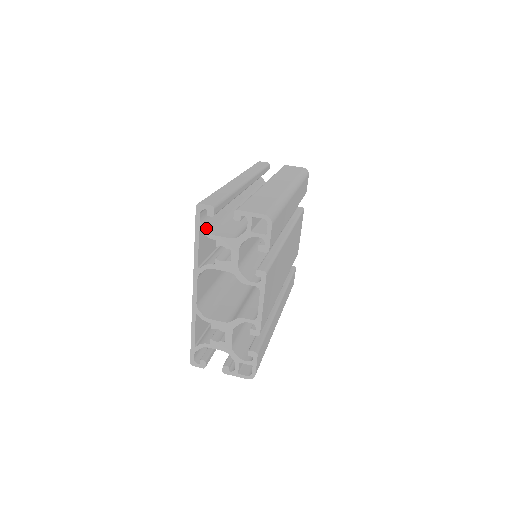
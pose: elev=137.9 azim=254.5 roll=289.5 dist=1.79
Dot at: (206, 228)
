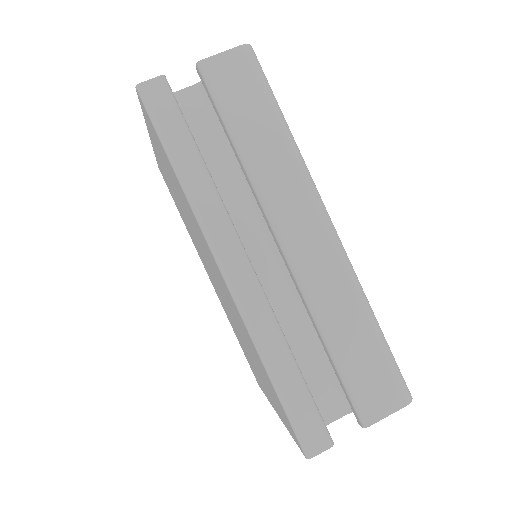
Dot at: occluded
